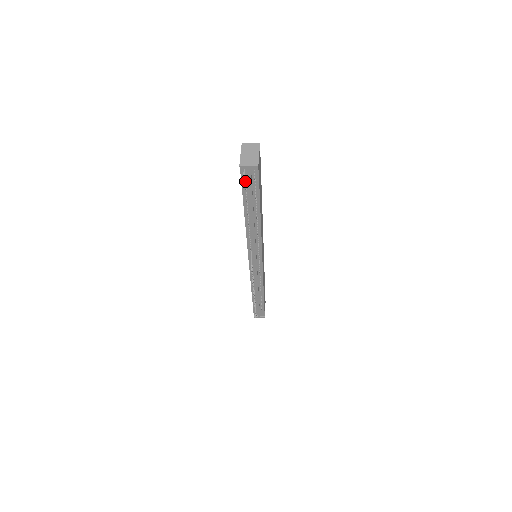
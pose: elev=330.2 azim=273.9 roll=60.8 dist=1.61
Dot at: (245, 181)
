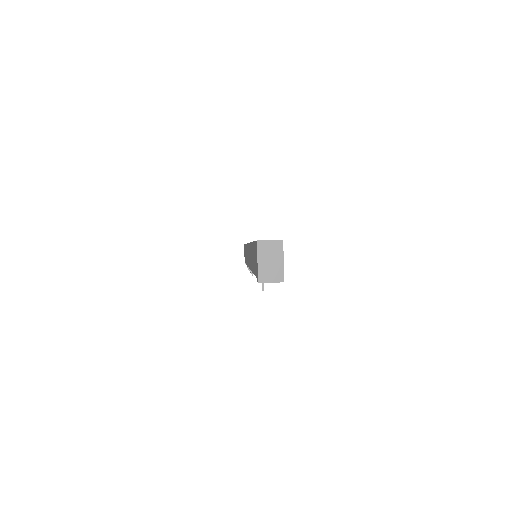
Dot at: occluded
